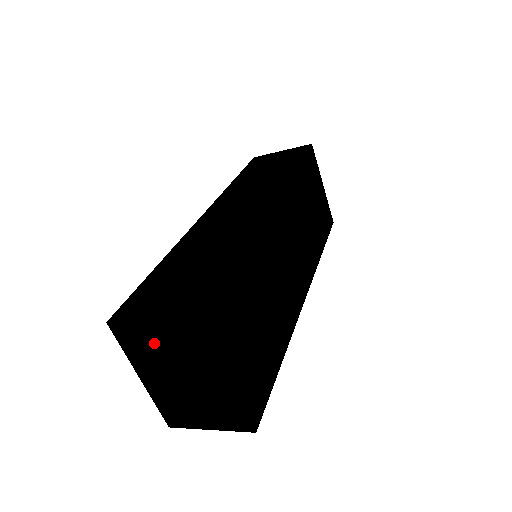
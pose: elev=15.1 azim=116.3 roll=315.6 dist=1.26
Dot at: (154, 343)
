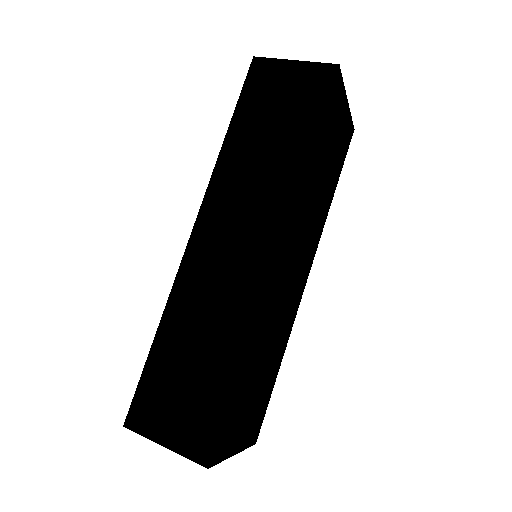
Dot at: occluded
